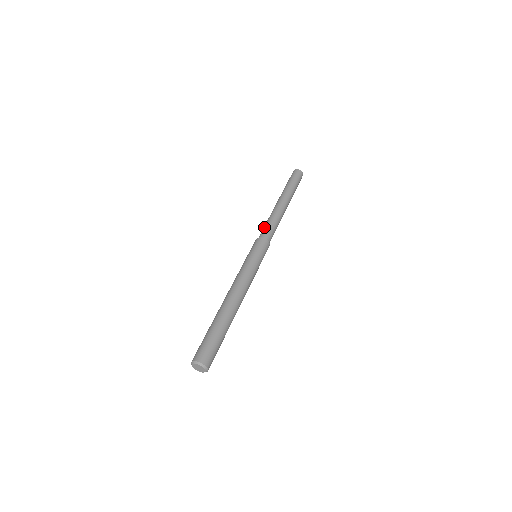
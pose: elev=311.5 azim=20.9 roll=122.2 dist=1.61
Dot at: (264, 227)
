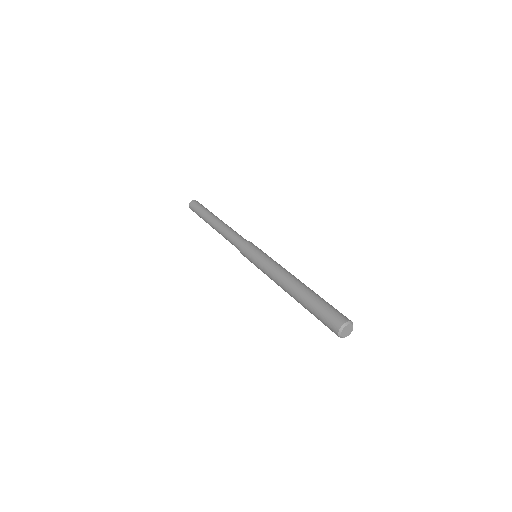
Dot at: (232, 238)
